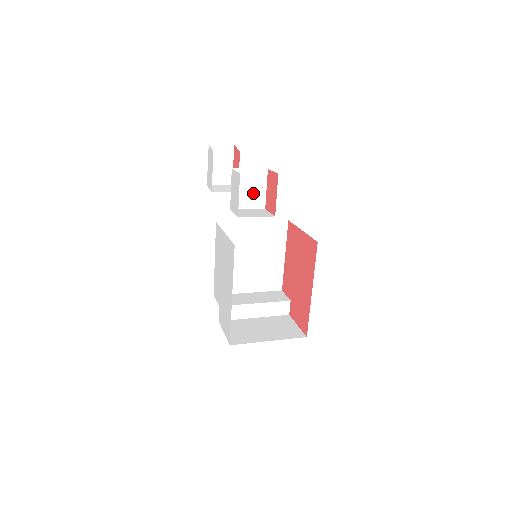
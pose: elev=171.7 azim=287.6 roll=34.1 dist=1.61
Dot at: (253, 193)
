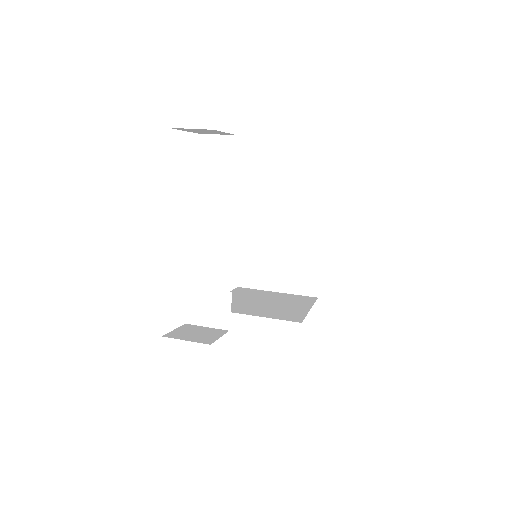
Dot at: occluded
